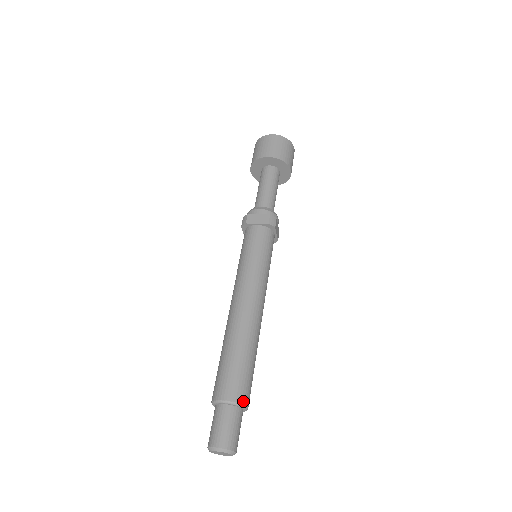
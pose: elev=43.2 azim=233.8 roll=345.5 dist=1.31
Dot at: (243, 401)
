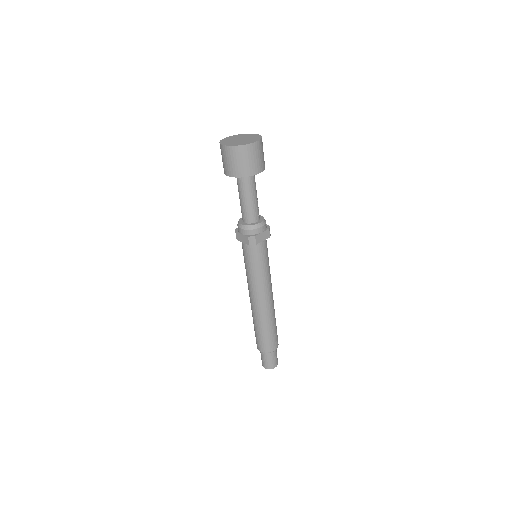
Dot at: (269, 351)
